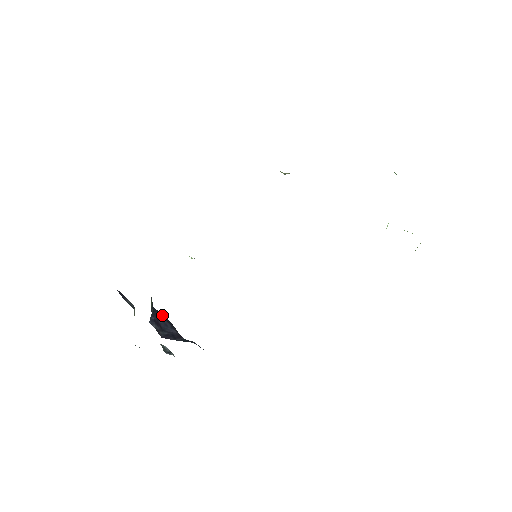
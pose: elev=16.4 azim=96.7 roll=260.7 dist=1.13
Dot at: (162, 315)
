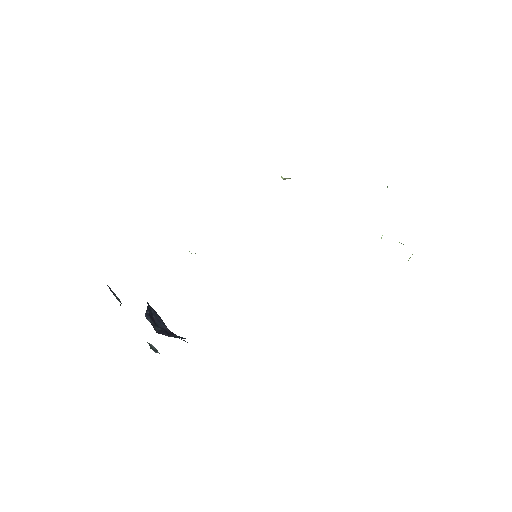
Dot at: (154, 310)
